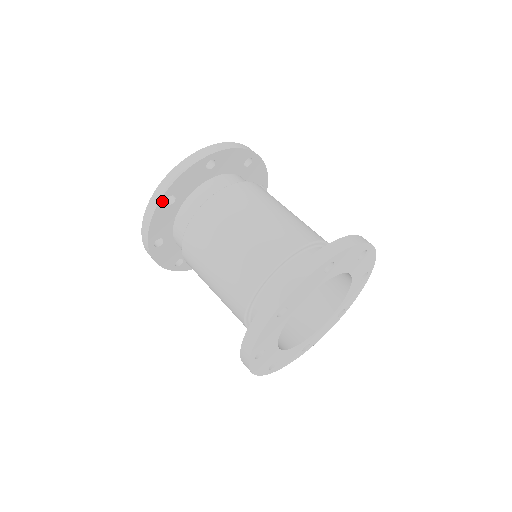
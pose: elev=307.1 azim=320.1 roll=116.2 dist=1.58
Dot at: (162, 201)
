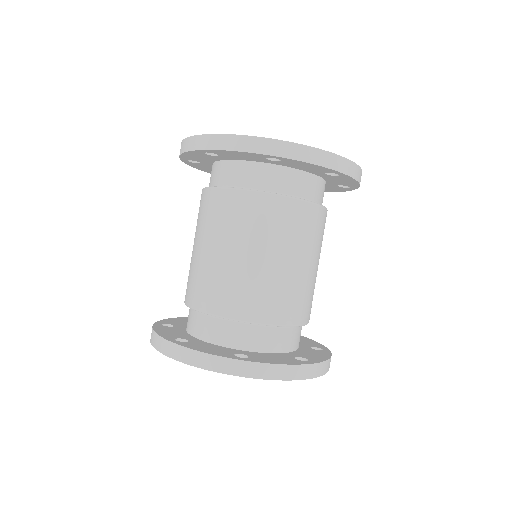
Dot at: (185, 160)
